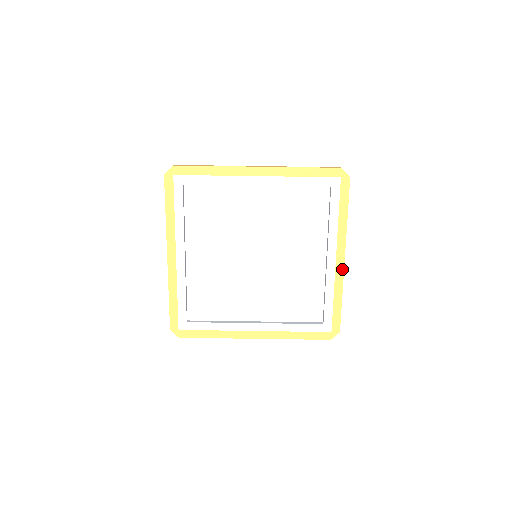
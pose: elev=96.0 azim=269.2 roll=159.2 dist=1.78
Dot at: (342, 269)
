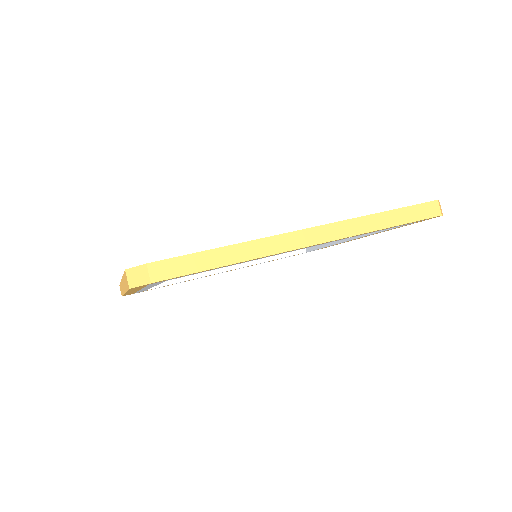
Dot at: occluded
